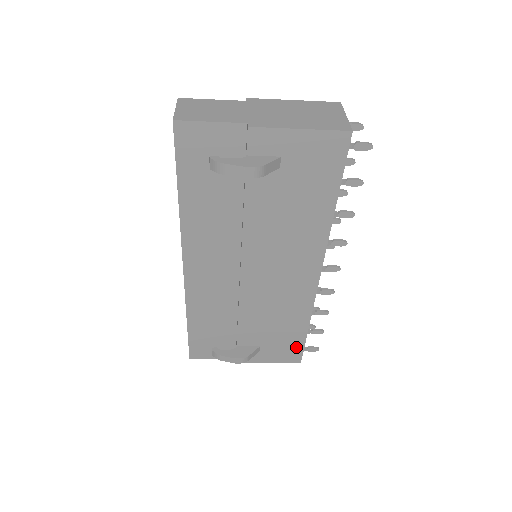
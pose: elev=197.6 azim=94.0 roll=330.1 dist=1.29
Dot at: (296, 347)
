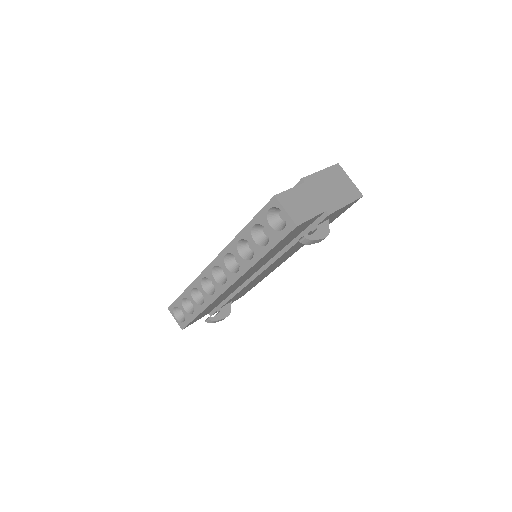
Dot at: (248, 290)
